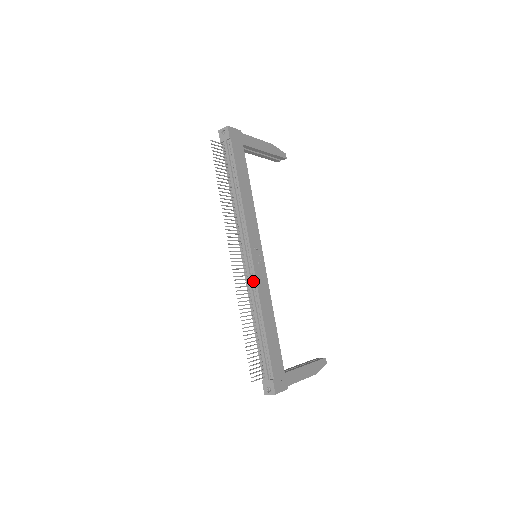
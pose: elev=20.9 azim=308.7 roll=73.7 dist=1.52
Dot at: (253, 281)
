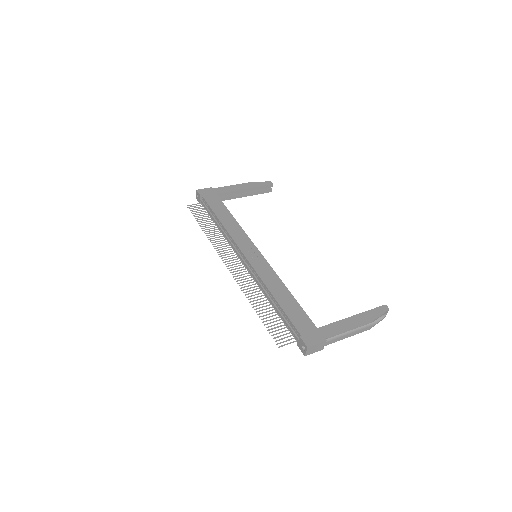
Dot at: (254, 272)
